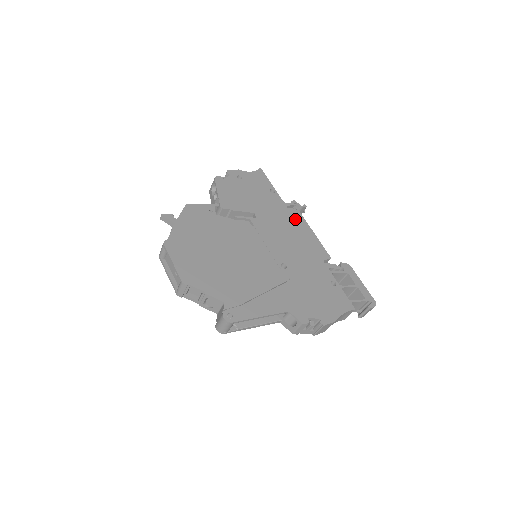
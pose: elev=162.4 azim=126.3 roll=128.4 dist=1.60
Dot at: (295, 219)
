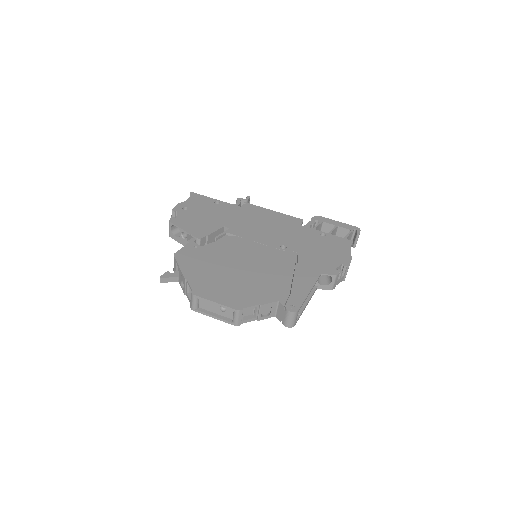
Dot at: (253, 211)
